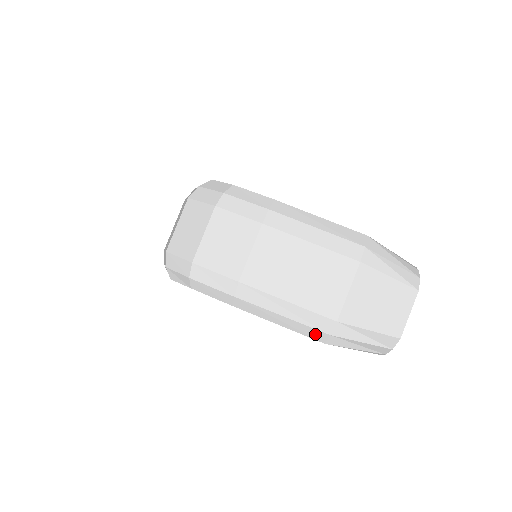
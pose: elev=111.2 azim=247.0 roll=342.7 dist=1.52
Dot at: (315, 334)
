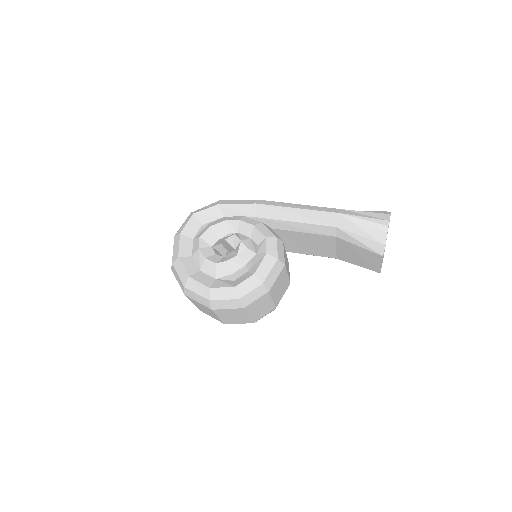
Dot at: (328, 210)
